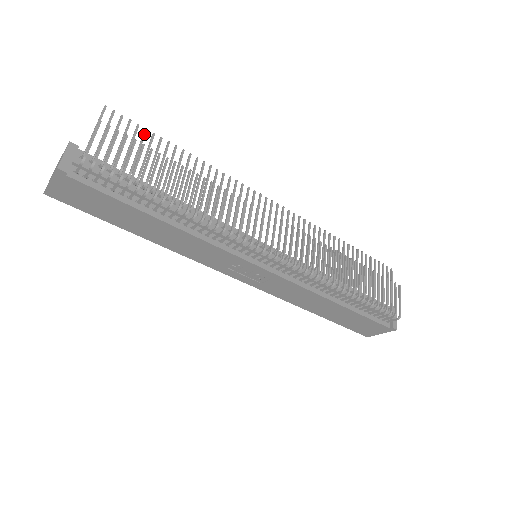
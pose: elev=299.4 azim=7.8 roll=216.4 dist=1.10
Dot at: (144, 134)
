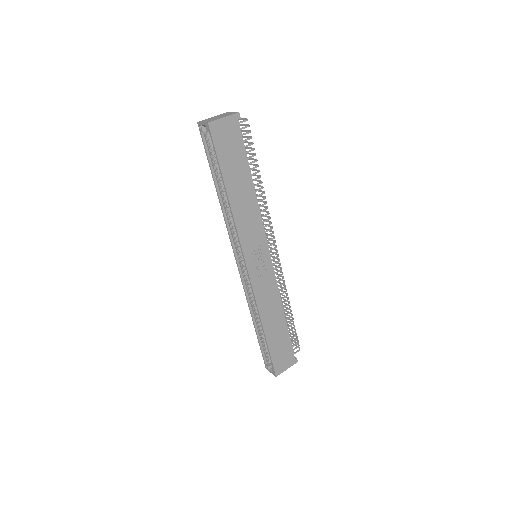
Dot at: occluded
